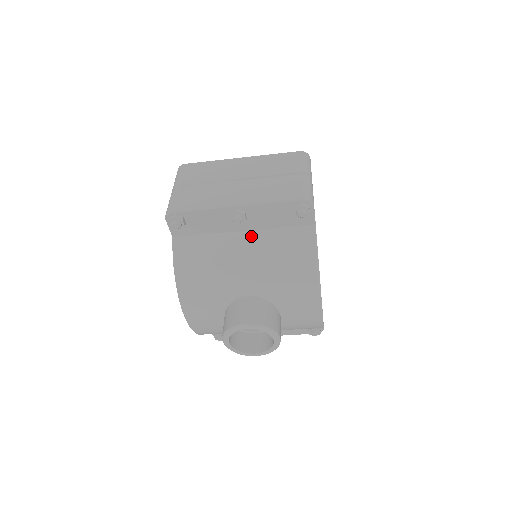
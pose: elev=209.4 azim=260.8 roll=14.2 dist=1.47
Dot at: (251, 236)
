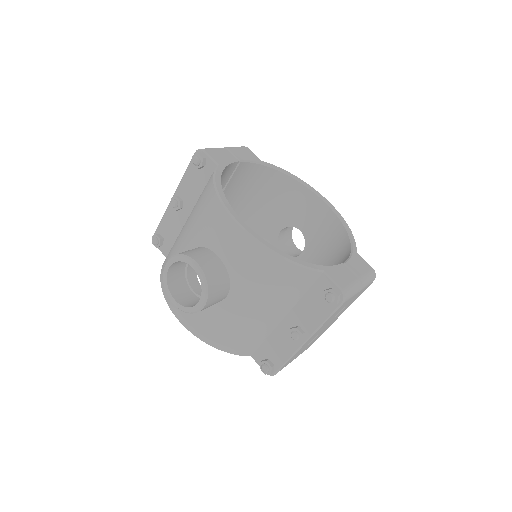
Dot at: occluded
